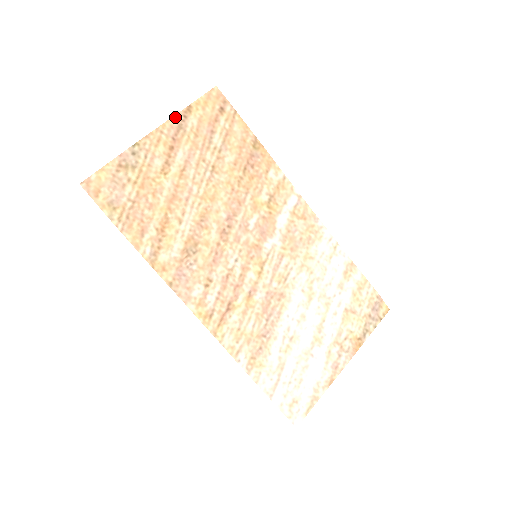
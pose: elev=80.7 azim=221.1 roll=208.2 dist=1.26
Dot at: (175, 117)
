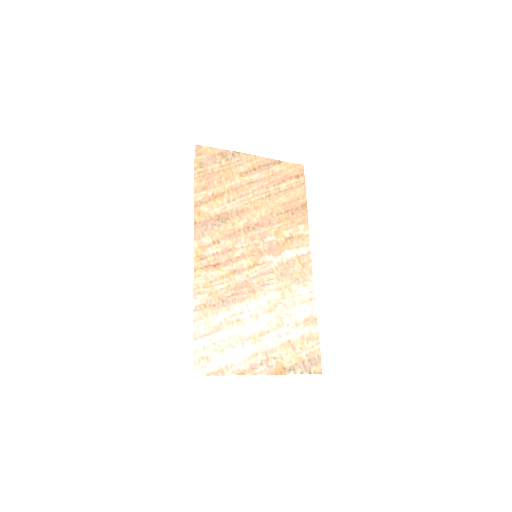
Dot at: (269, 159)
